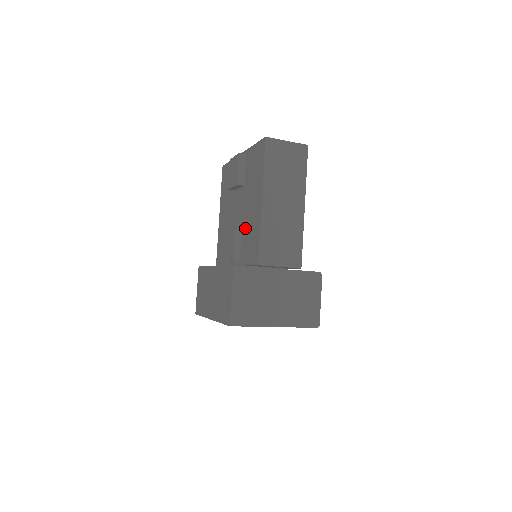
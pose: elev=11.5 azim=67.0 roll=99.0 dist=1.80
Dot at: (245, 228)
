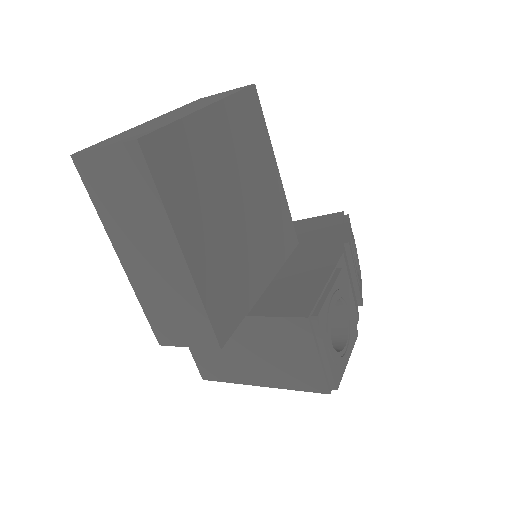
Dot at: occluded
